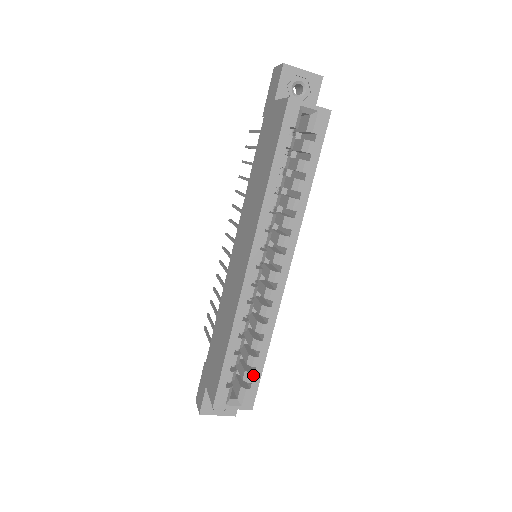
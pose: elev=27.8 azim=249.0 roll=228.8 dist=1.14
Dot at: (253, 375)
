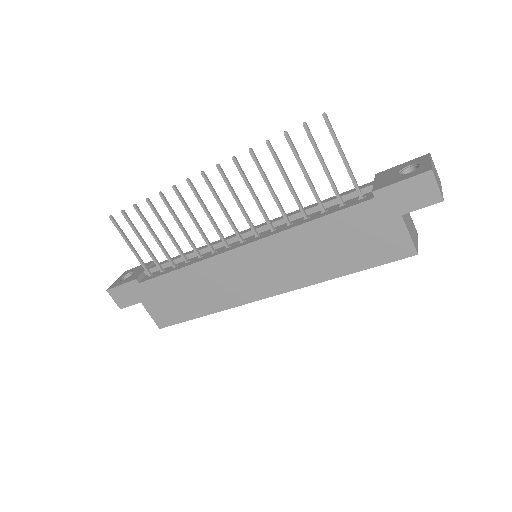
Dot at: occluded
